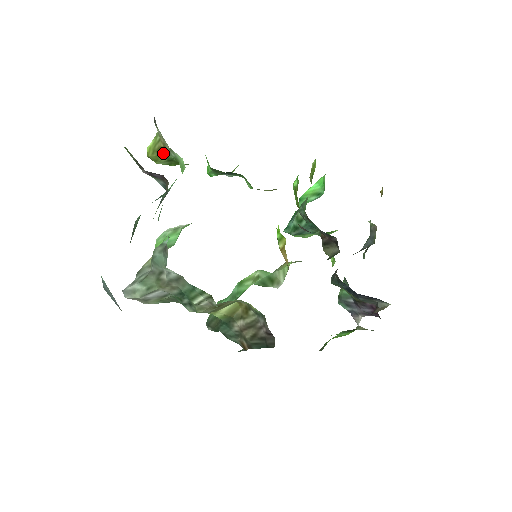
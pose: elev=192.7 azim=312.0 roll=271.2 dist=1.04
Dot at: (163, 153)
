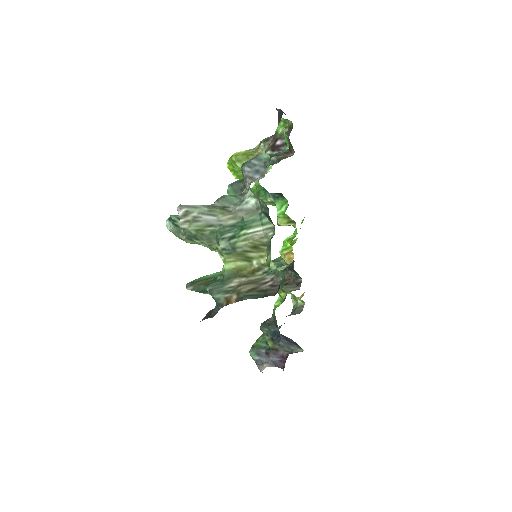
Dot at: occluded
